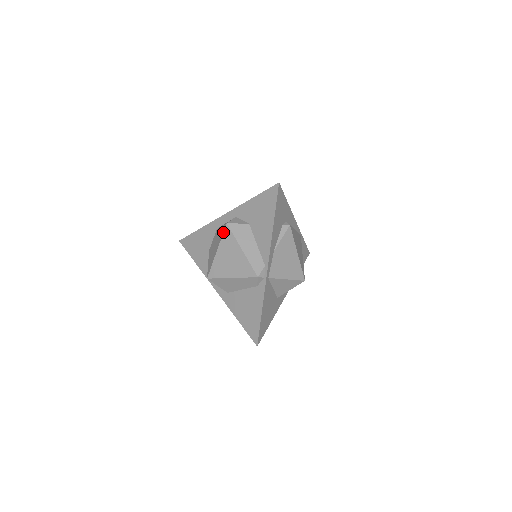
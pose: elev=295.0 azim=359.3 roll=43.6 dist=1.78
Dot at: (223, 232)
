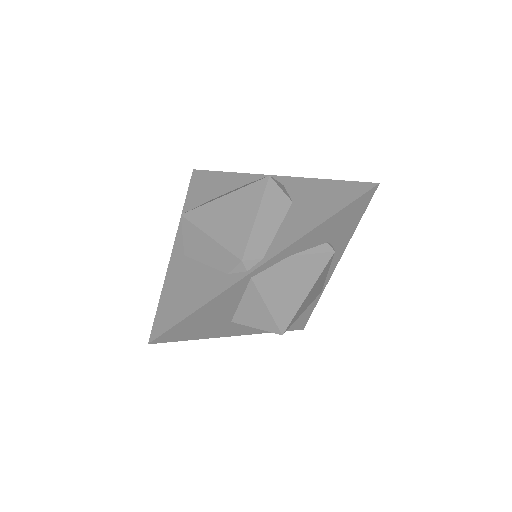
Dot at: (255, 181)
